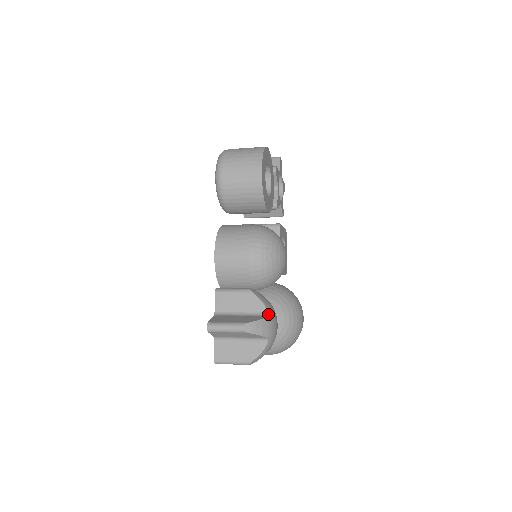
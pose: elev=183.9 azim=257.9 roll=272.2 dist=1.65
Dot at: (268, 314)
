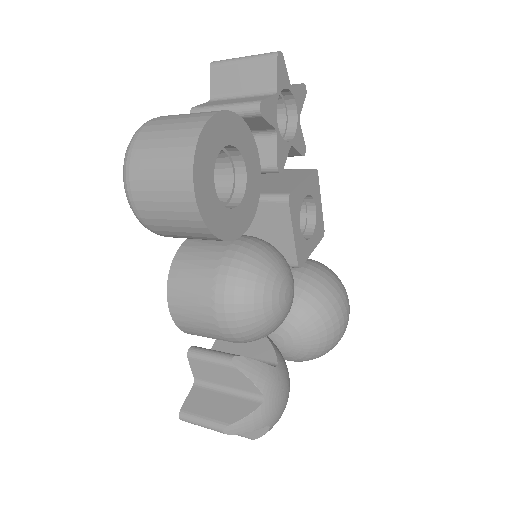
Dot at: (263, 399)
